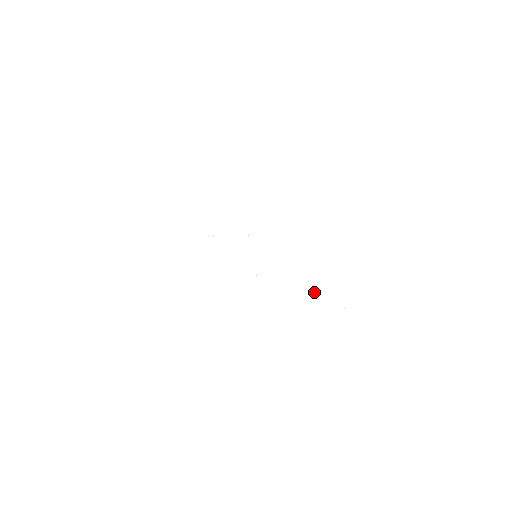
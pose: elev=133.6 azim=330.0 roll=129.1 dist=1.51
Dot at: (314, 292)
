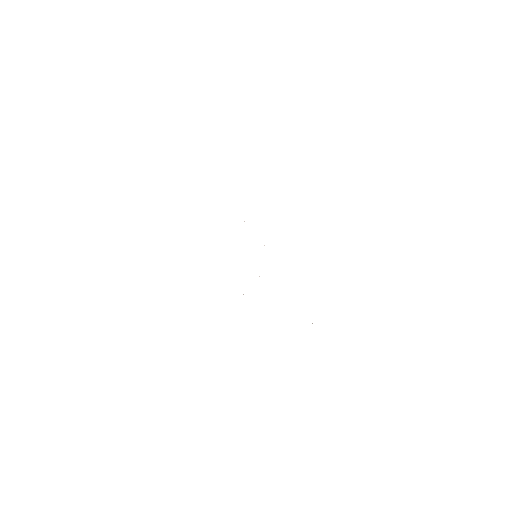
Dot at: occluded
